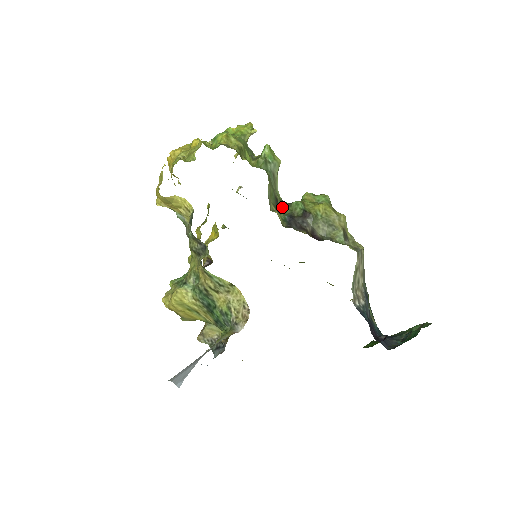
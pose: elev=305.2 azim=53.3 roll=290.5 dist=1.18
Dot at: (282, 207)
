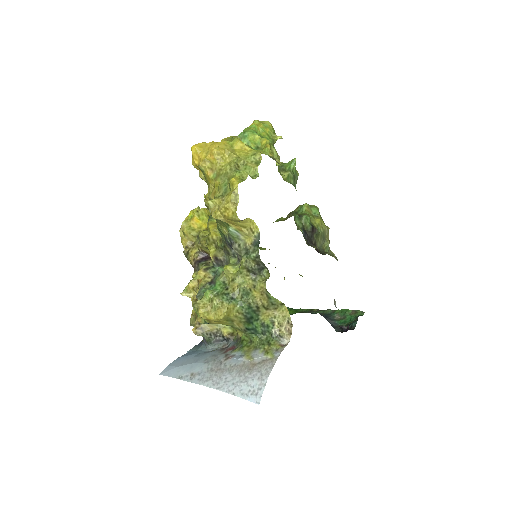
Dot at: (295, 220)
